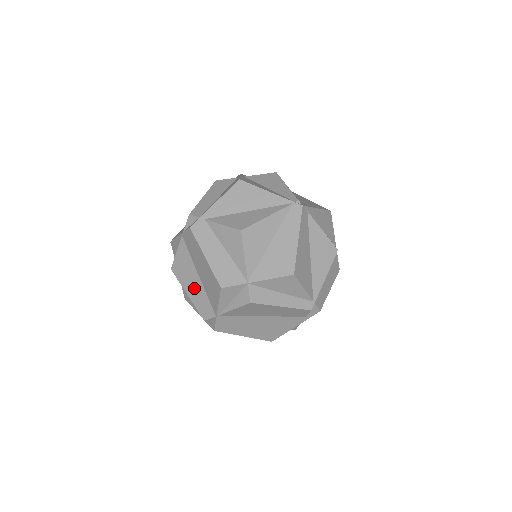
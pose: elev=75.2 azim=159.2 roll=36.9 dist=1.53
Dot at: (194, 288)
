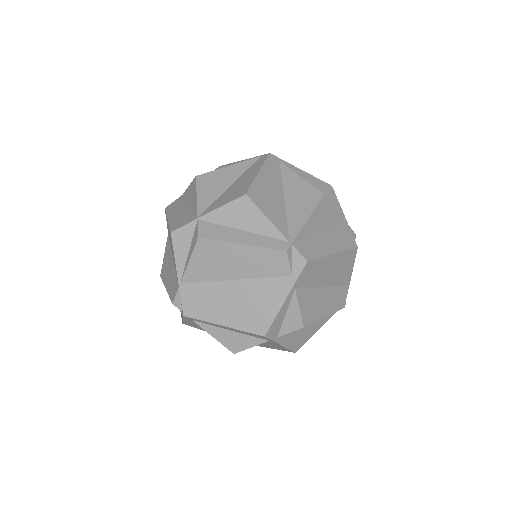
Dot at: (170, 275)
